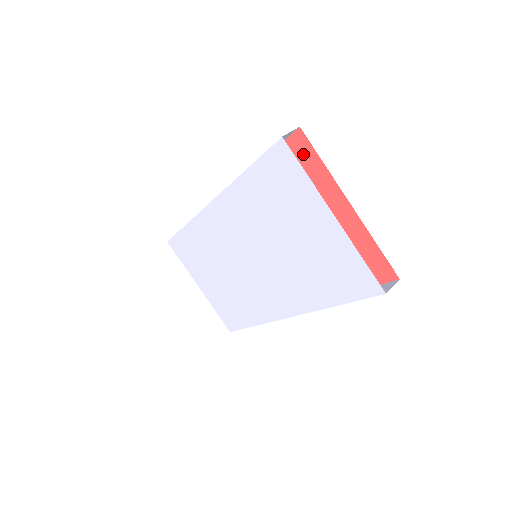
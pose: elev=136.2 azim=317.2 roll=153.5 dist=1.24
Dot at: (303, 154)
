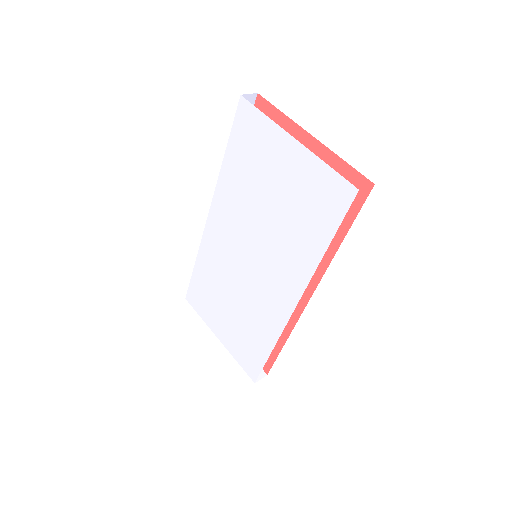
Dot at: occluded
